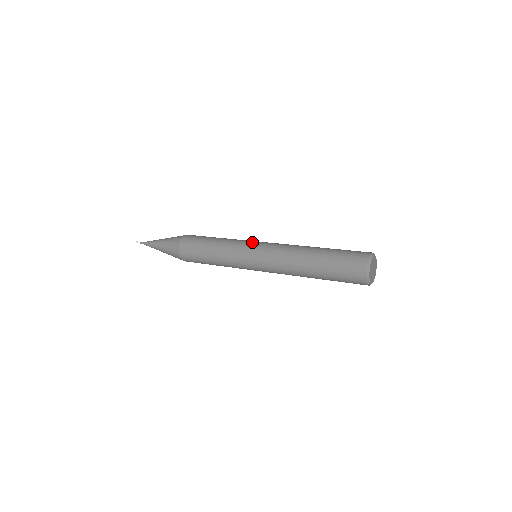
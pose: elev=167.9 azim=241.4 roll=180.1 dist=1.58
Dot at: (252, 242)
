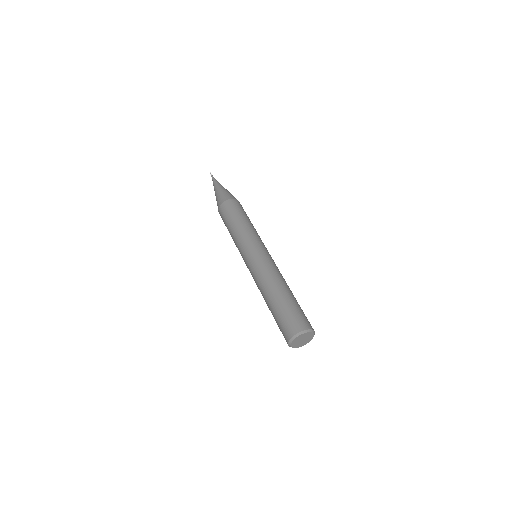
Dot at: (250, 248)
